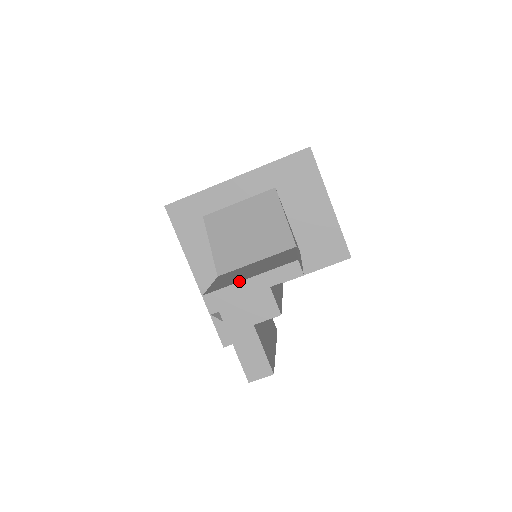
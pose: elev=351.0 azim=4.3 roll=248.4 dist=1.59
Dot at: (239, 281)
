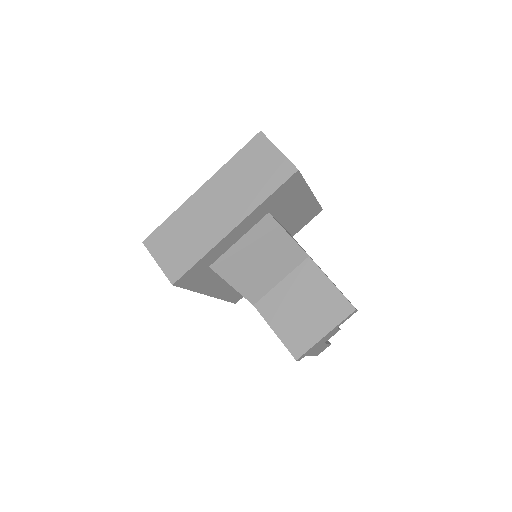
Dot at: (319, 340)
